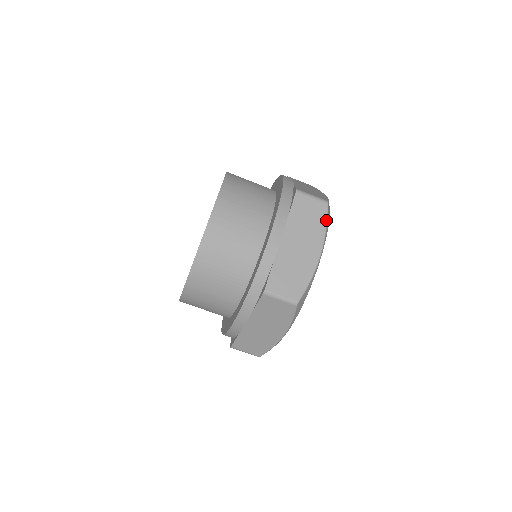
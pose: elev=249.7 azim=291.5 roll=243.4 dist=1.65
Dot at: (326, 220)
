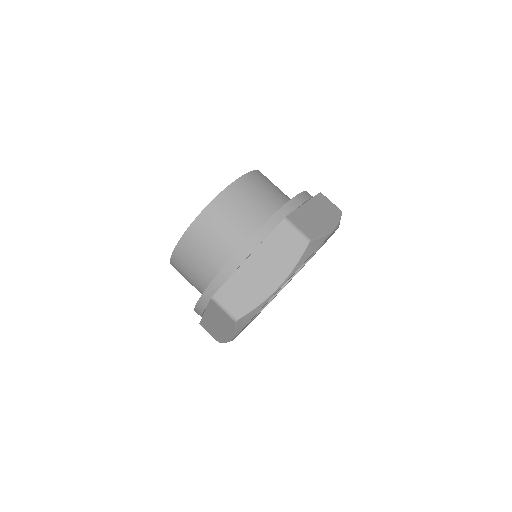
Dot at: (299, 258)
